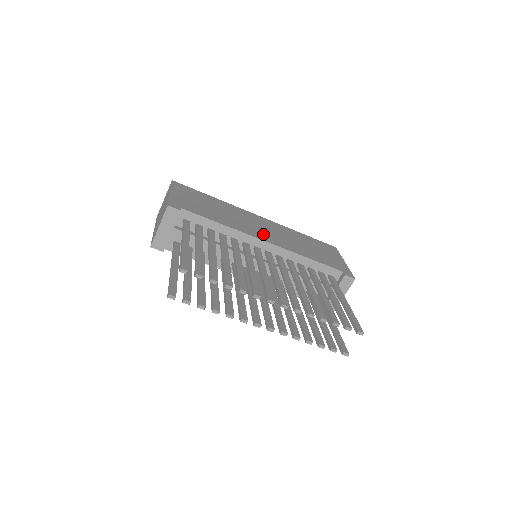
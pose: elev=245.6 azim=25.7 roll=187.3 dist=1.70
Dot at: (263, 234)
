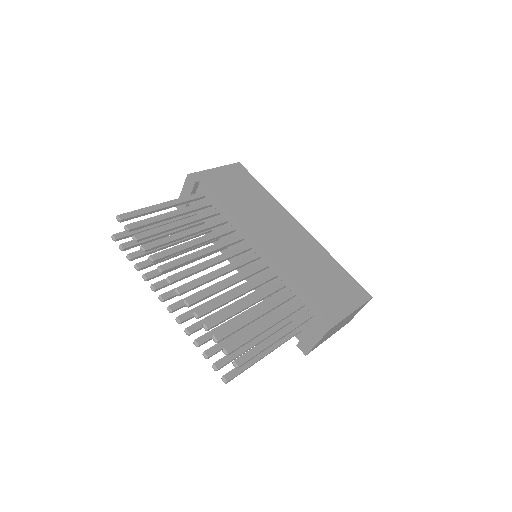
Dot at: (267, 237)
